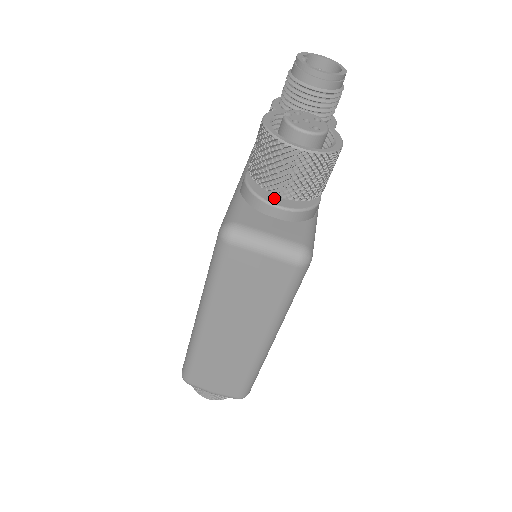
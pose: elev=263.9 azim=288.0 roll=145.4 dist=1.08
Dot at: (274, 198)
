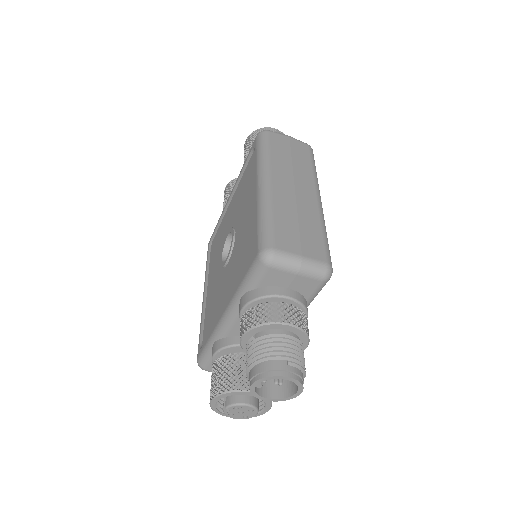
Dot at: occluded
